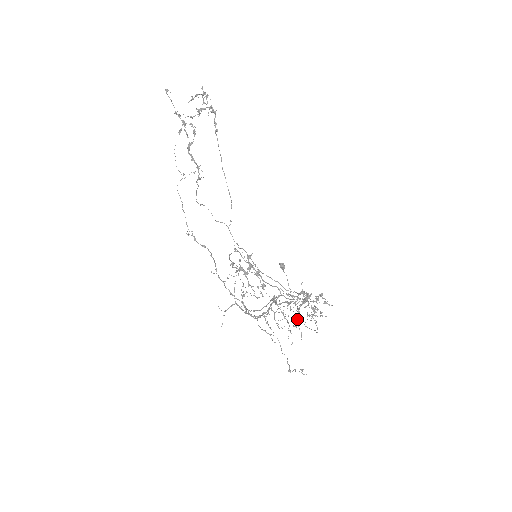
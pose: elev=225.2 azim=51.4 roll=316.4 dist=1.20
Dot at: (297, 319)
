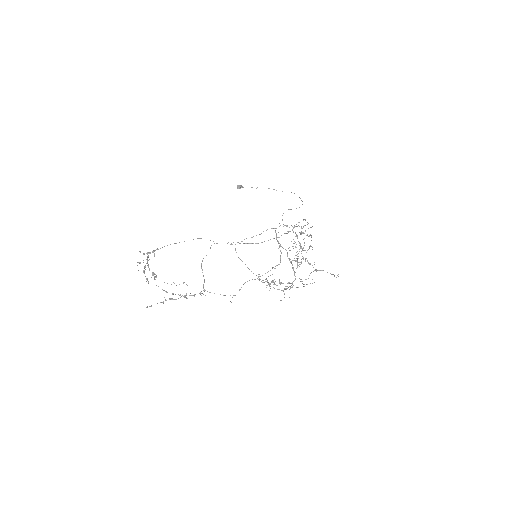
Dot at: occluded
